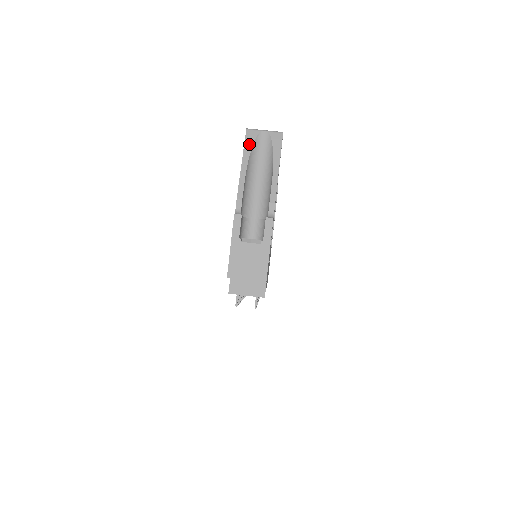
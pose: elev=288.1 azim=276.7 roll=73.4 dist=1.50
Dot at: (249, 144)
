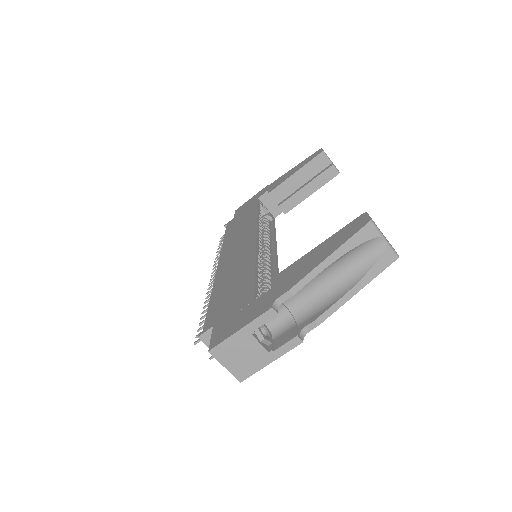
Dot at: (356, 241)
